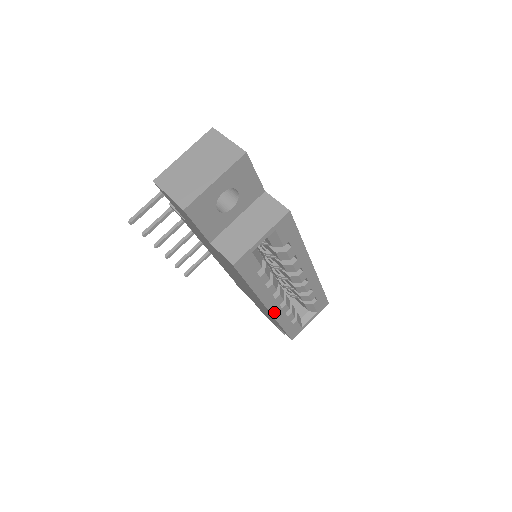
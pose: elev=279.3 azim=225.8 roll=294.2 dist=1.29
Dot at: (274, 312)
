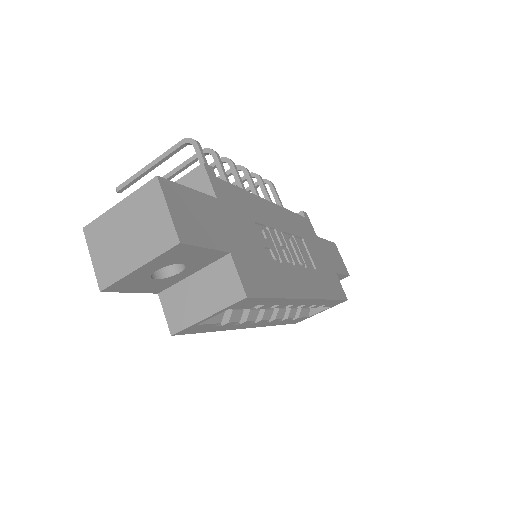
Dot at: (259, 325)
